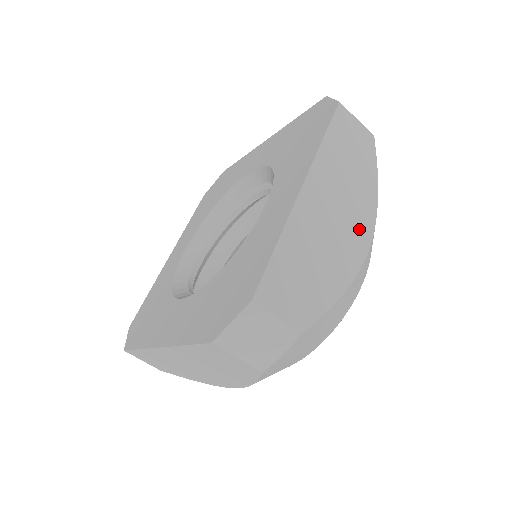
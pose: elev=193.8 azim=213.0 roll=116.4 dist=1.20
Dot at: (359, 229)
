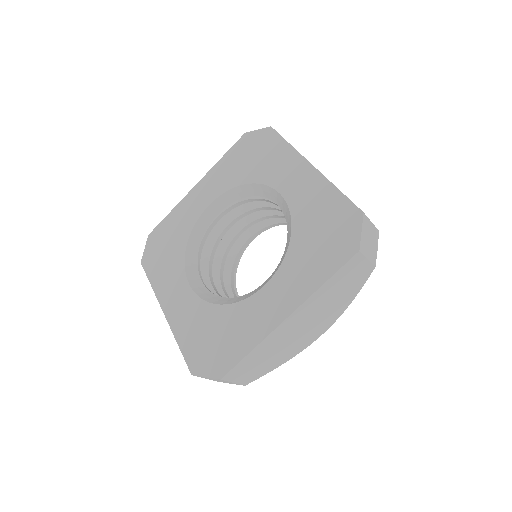
Dot at: (319, 329)
